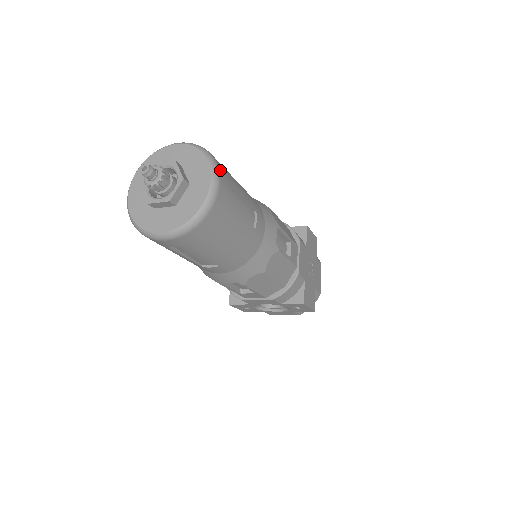
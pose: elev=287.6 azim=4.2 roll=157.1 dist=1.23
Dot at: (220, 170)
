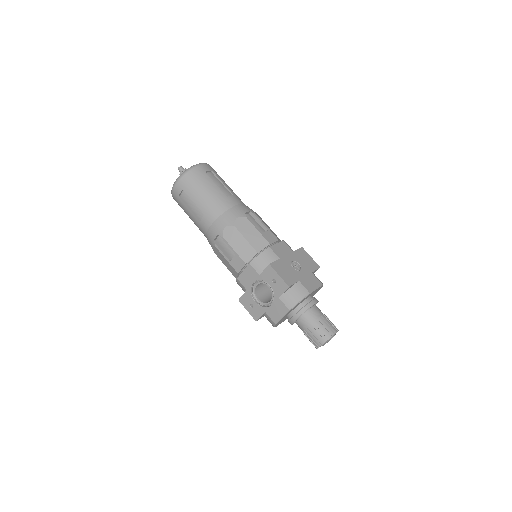
Dot at: (209, 166)
